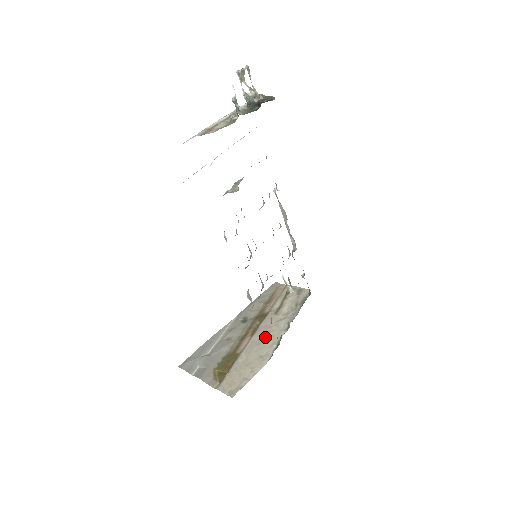
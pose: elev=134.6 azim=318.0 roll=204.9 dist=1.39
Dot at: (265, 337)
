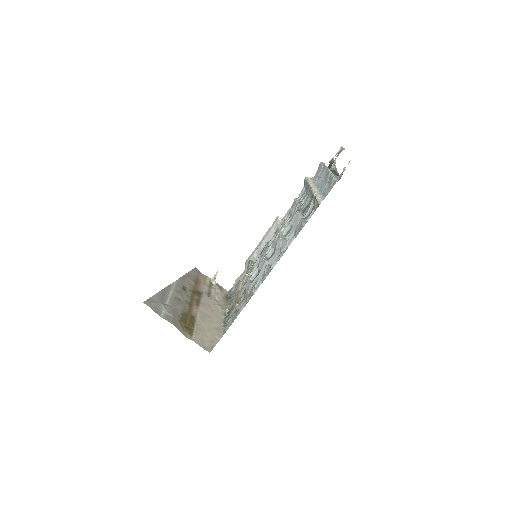
Dot at: (211, 313)
